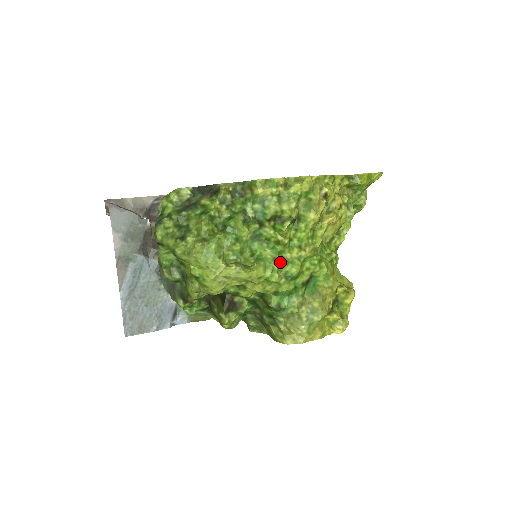
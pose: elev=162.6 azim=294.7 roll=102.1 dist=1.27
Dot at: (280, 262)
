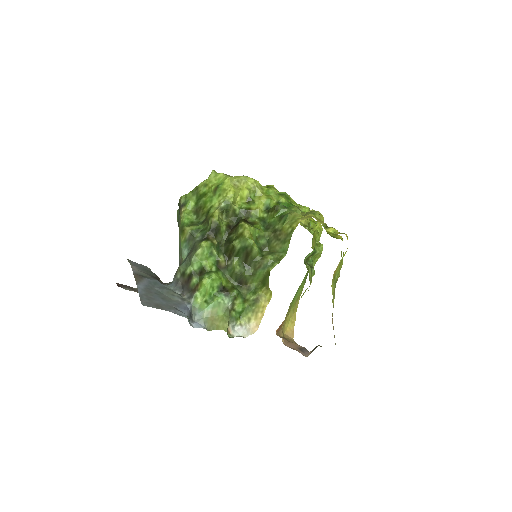
Dot at: (273, 187)
